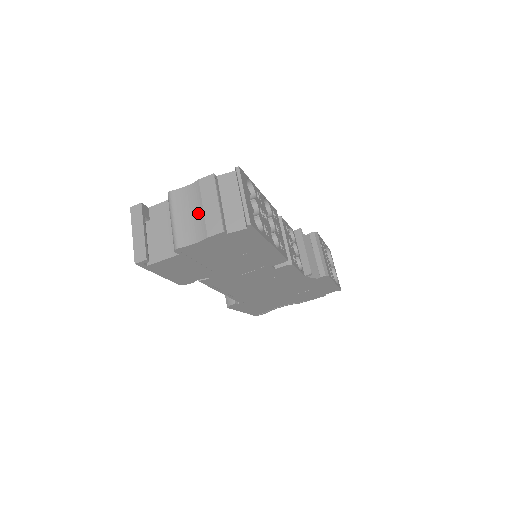
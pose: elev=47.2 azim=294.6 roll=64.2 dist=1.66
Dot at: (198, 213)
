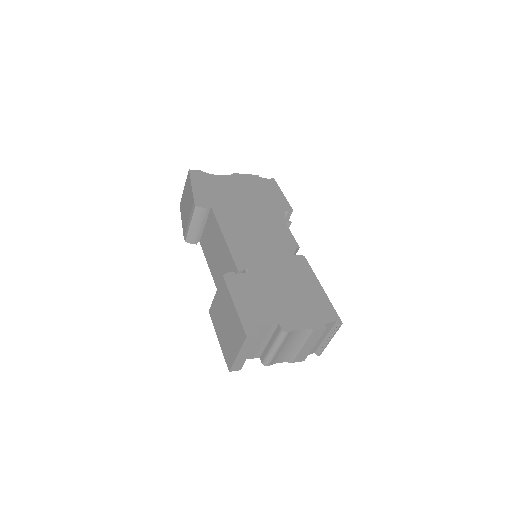
Dot at: (296, 348)
